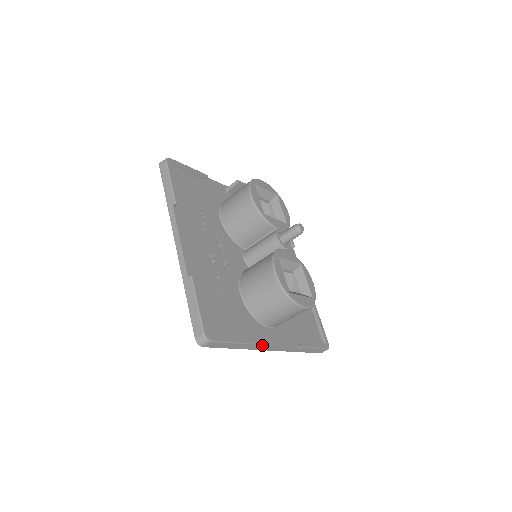
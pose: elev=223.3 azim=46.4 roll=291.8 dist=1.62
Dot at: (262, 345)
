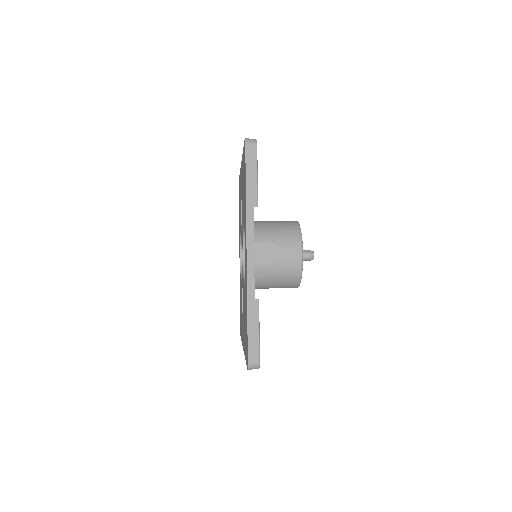
Dot at: occluded
